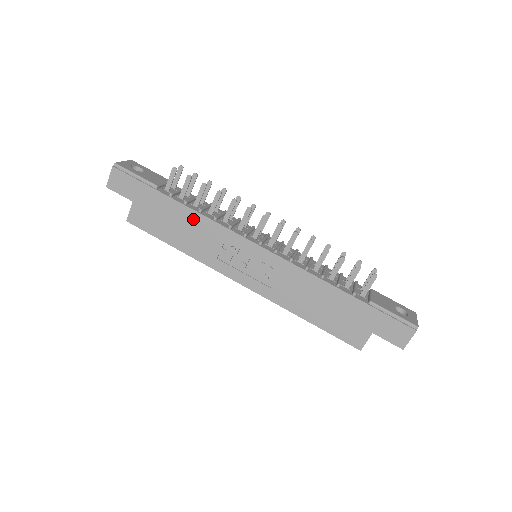
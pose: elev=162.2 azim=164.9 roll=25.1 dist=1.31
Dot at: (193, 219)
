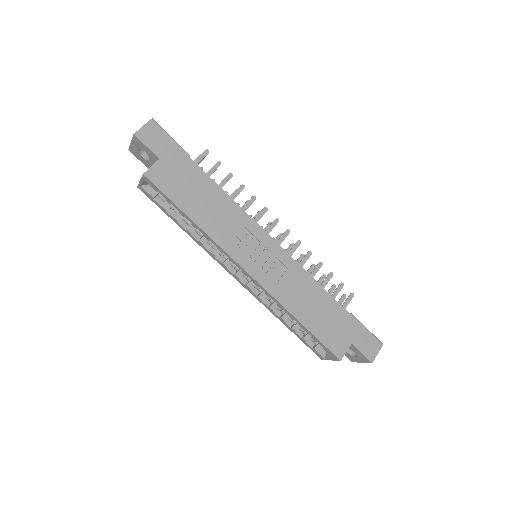
Dot at: (219, 197)
